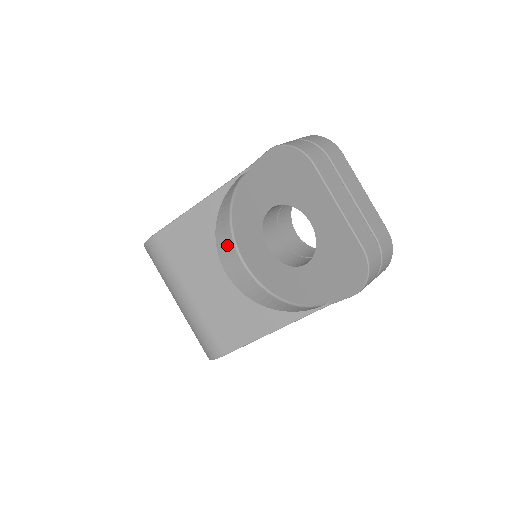
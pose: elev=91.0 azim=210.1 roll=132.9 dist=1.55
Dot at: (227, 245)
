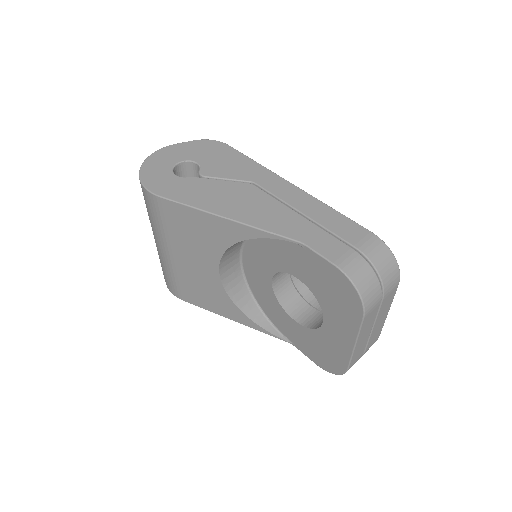
Dot at: (234, 249)
